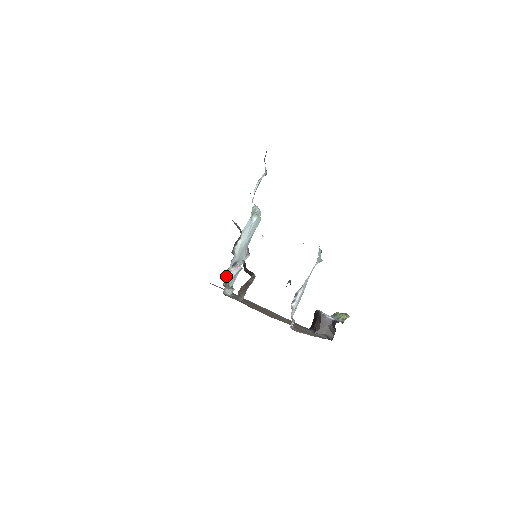
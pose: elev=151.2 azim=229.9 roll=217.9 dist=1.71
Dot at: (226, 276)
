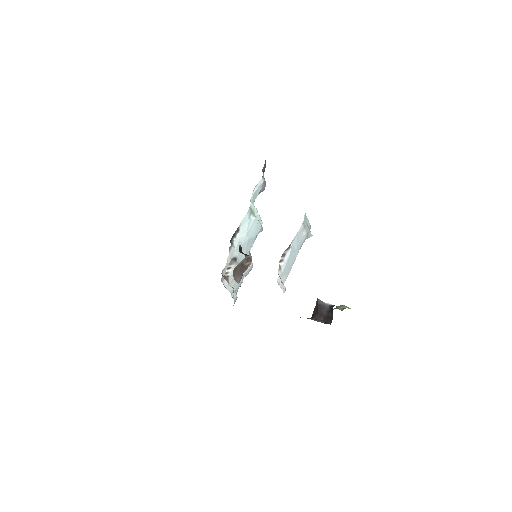
Dot at: (226, 272)
